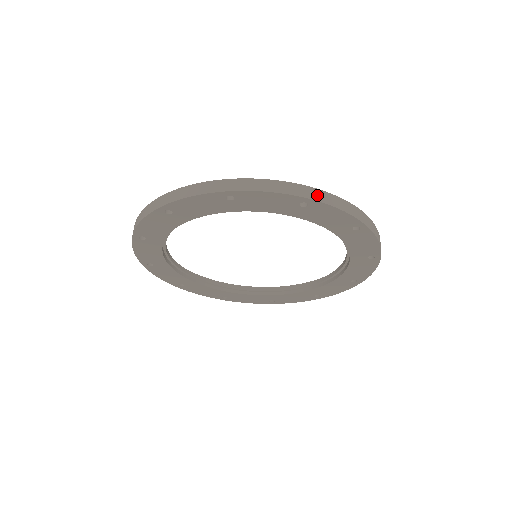
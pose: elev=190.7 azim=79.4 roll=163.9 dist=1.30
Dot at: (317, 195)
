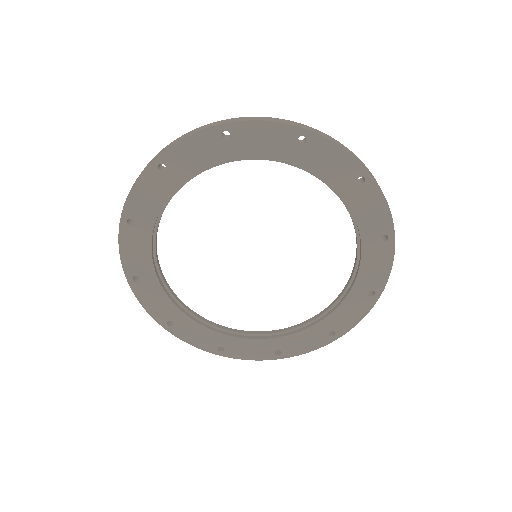
Dot at: occluded
